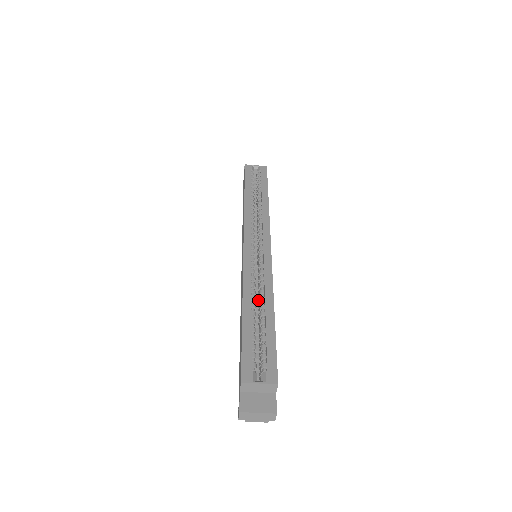
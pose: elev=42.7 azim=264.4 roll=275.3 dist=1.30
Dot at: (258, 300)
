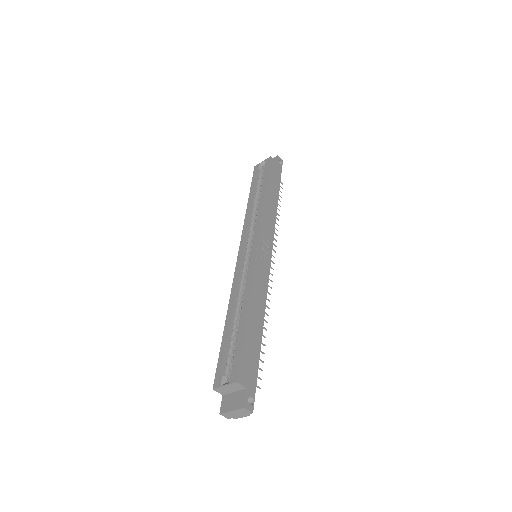
Dot at: occluded
